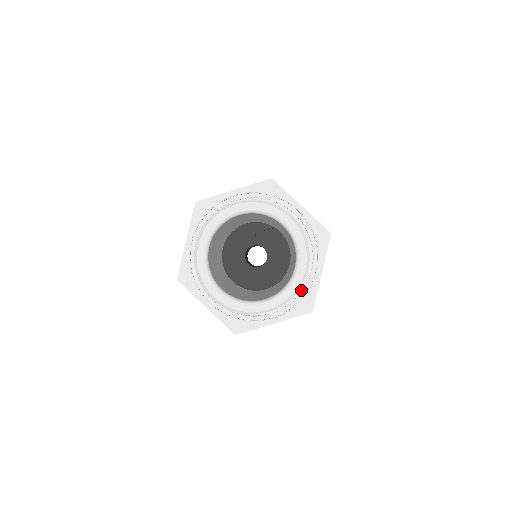
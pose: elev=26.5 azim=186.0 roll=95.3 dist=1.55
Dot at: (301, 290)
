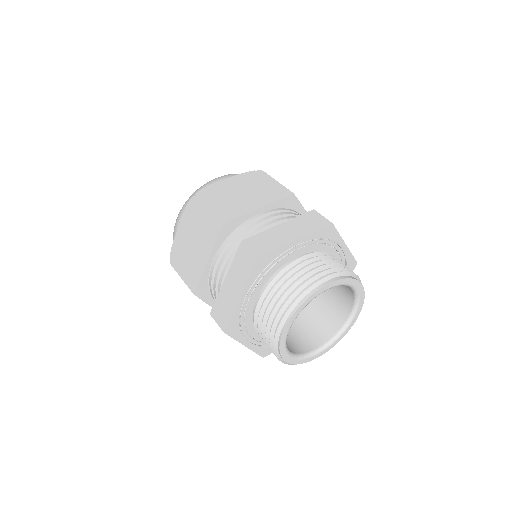
Dot at: occluded
